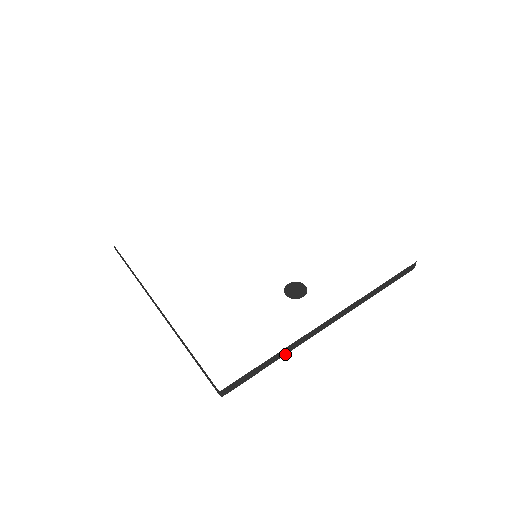
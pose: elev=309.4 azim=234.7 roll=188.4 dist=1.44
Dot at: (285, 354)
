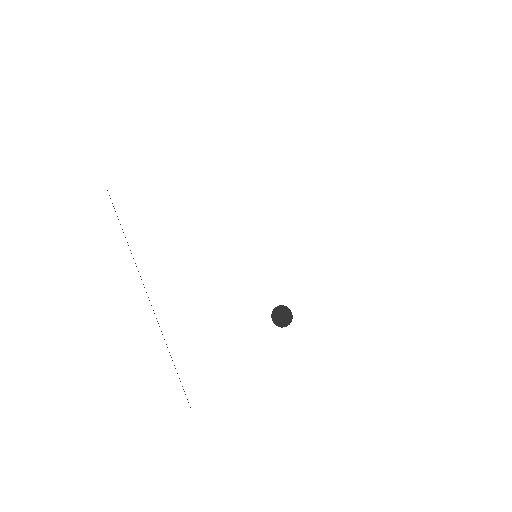
Dot at: occluded
